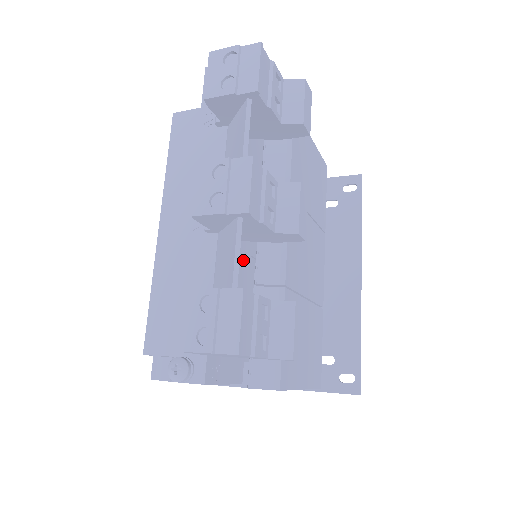
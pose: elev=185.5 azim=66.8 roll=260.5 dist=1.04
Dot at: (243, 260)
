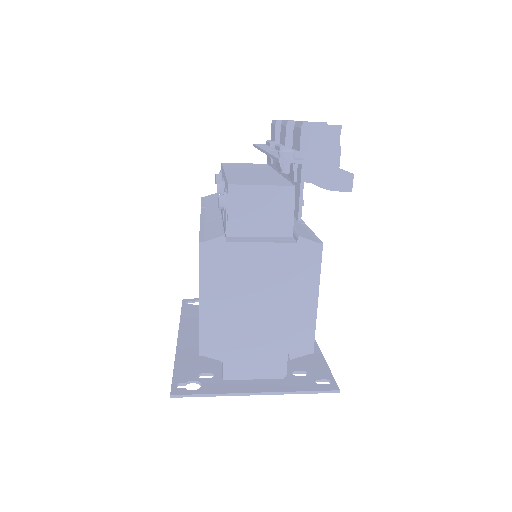
Dot at: occluded
